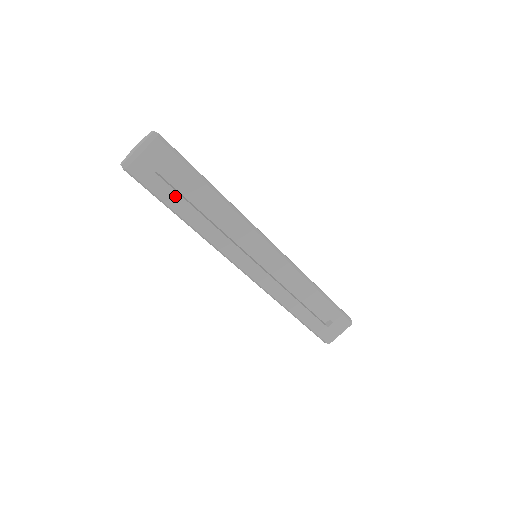
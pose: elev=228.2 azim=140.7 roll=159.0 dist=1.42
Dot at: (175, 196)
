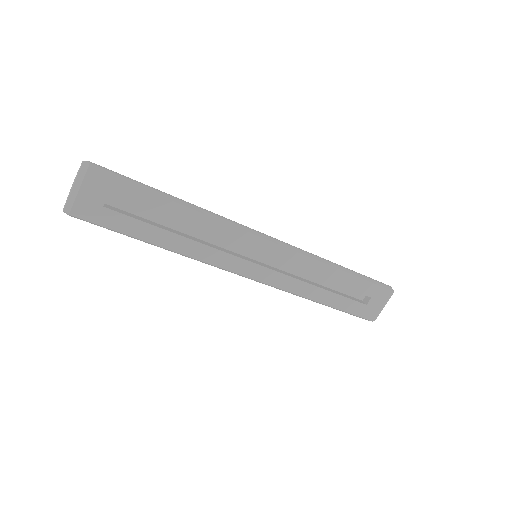
Dot at: (137, 224)
